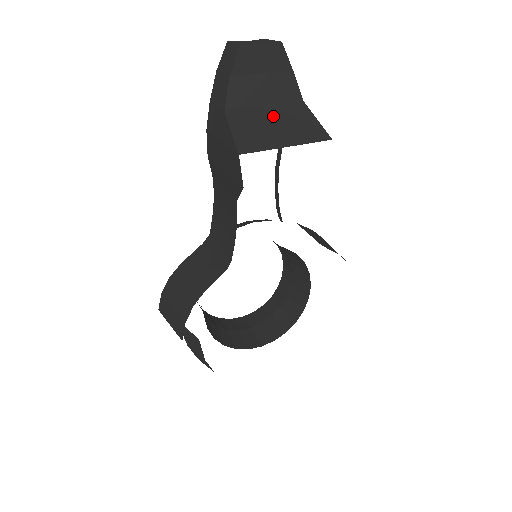
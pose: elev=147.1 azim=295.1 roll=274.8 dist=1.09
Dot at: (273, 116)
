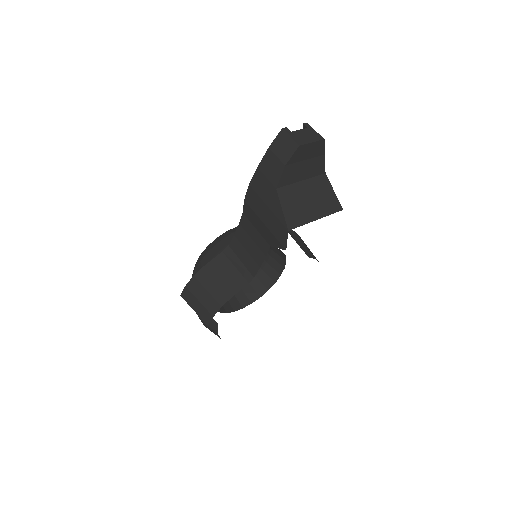
Dot at: (307, 191)
